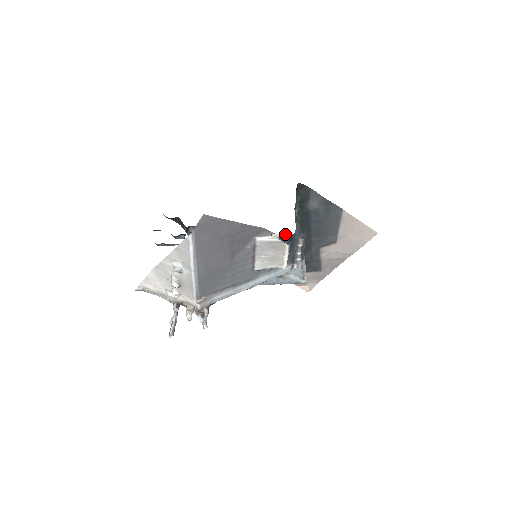
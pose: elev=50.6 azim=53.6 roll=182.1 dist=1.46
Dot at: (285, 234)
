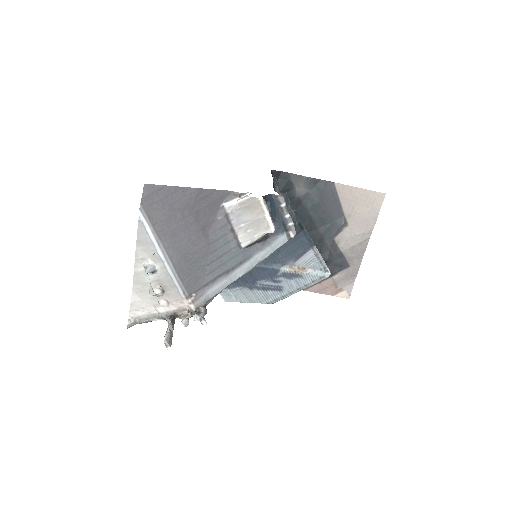
Dot at: occluded
